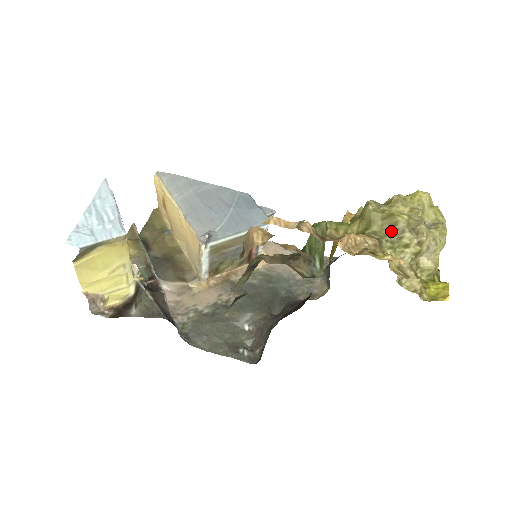
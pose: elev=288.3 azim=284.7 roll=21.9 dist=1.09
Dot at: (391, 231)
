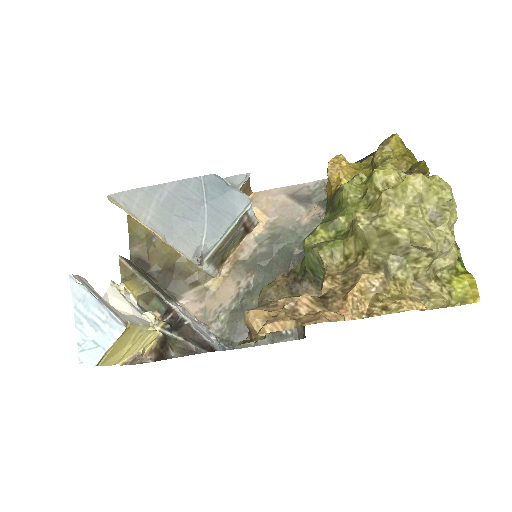
Dot at: (394, 250)
